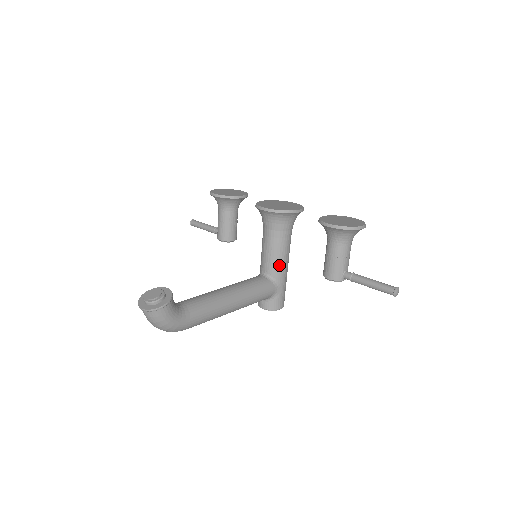
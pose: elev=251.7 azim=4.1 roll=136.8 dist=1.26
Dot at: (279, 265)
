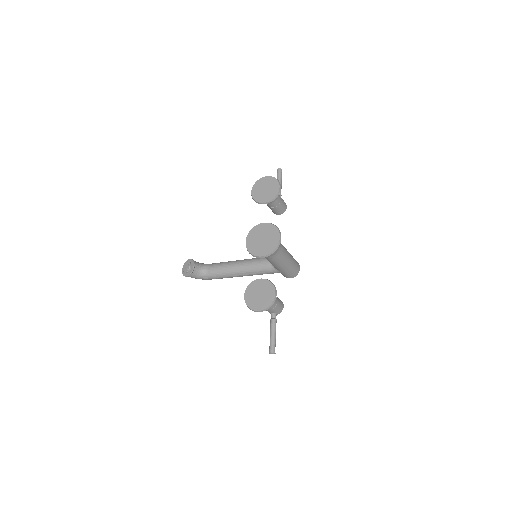
Dot at: (273, 265)
